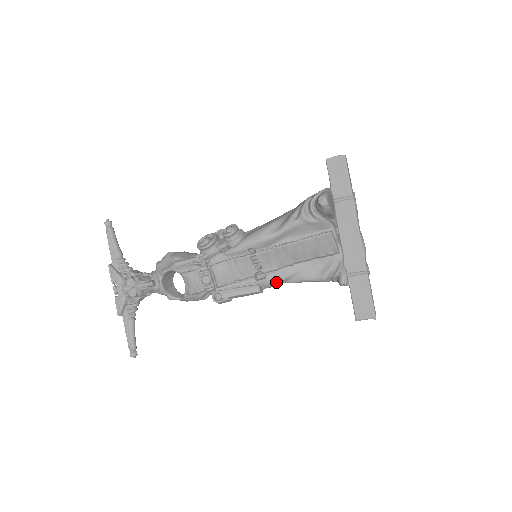
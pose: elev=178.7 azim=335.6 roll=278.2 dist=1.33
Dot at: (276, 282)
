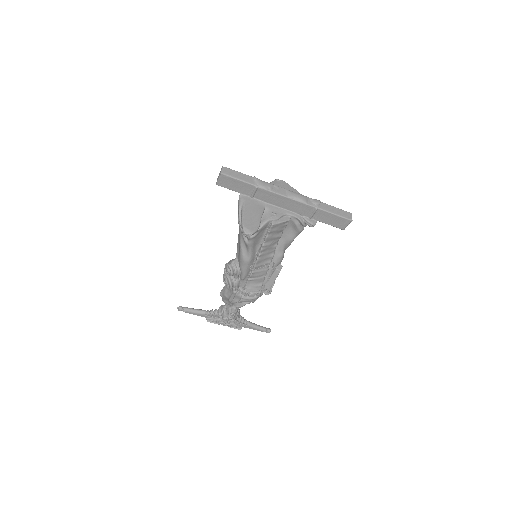
Dot at: (282, 258)
